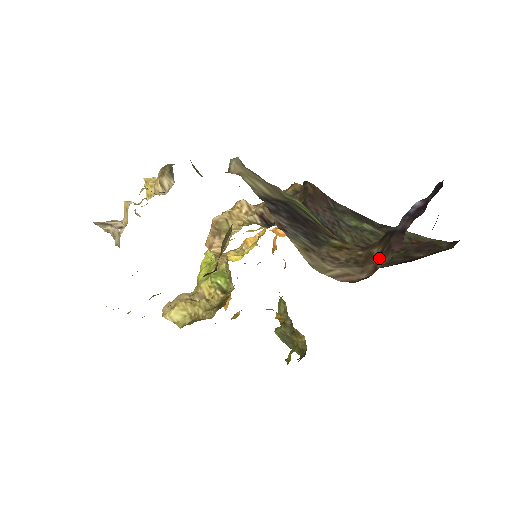
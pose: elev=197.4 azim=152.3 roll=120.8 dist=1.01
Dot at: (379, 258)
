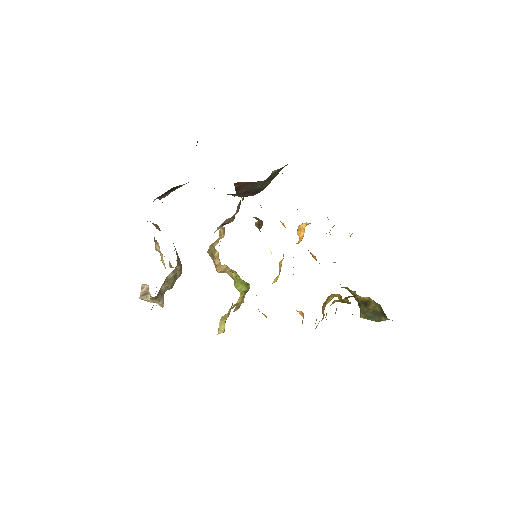
Dot at: occluded
